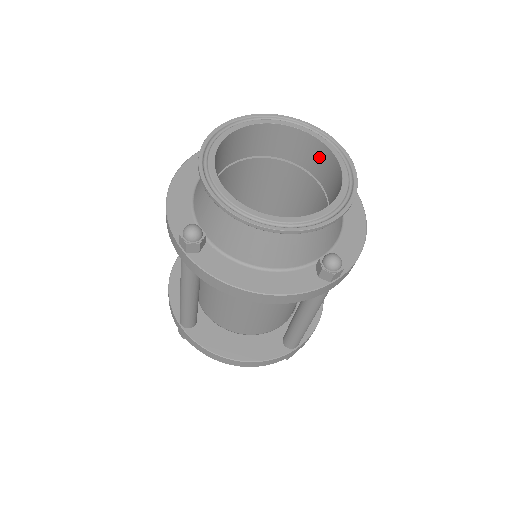
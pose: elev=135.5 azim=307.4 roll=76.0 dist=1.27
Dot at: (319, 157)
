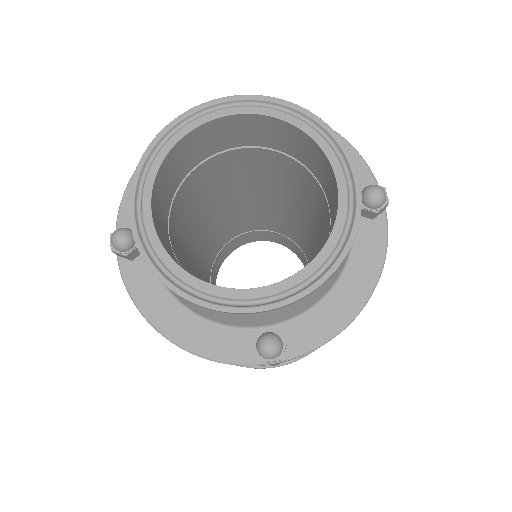
Dot at: (331, 187)
